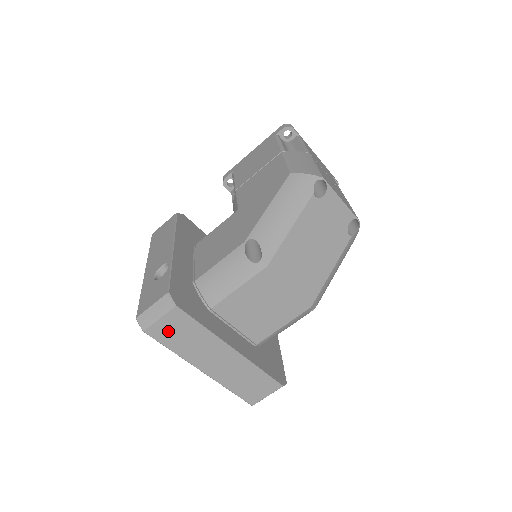
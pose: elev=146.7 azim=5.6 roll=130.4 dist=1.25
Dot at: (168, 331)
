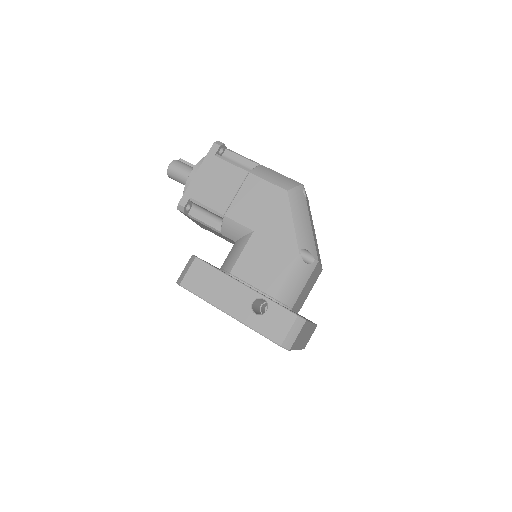
Dot at: (297, 339)
